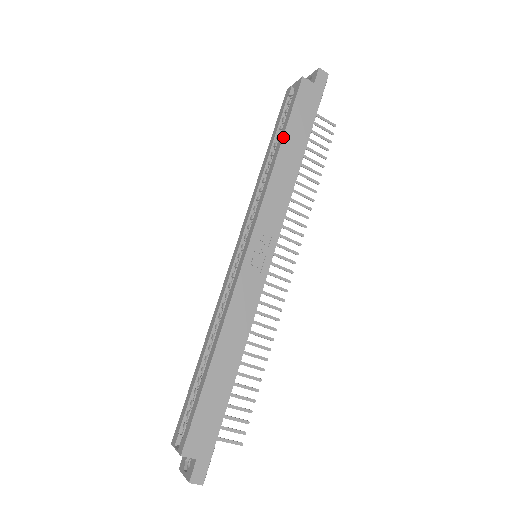
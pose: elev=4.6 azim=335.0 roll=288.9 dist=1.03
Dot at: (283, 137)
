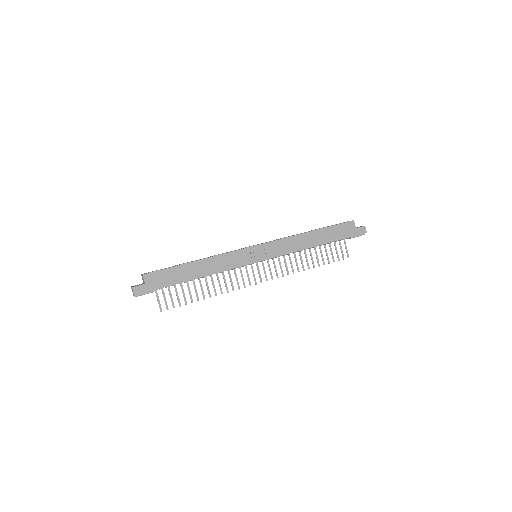
Dot at: (319, 229)
